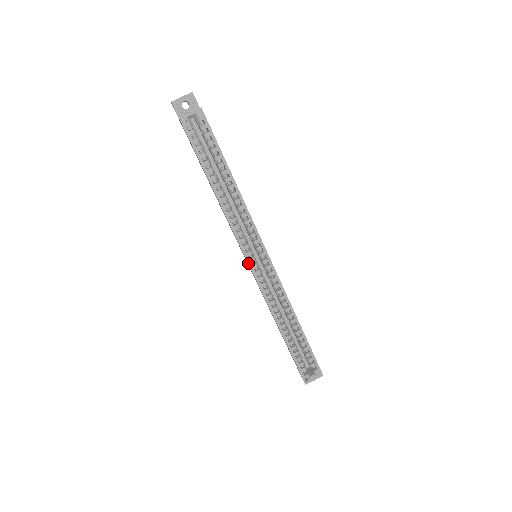
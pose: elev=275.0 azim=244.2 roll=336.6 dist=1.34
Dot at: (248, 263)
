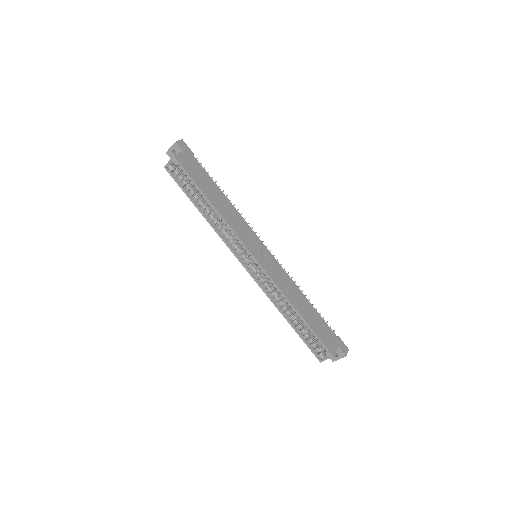
Dot at: (242, 264)
